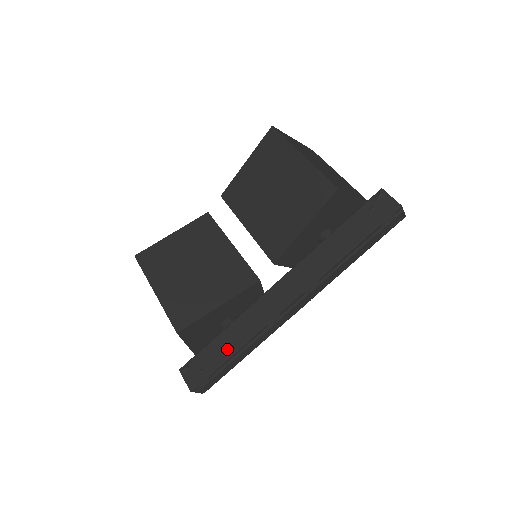
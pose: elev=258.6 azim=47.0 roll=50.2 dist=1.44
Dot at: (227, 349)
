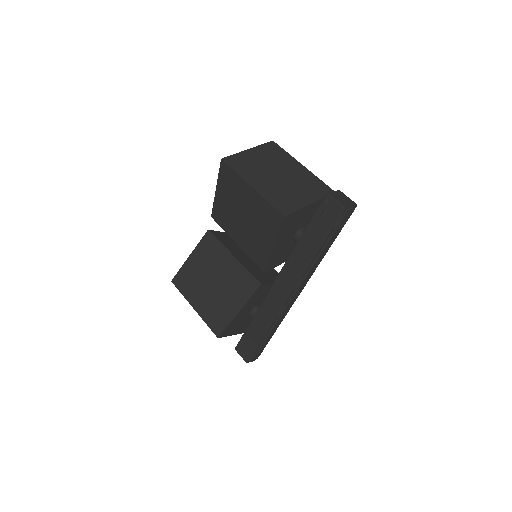
Dot at: (258, 334)
